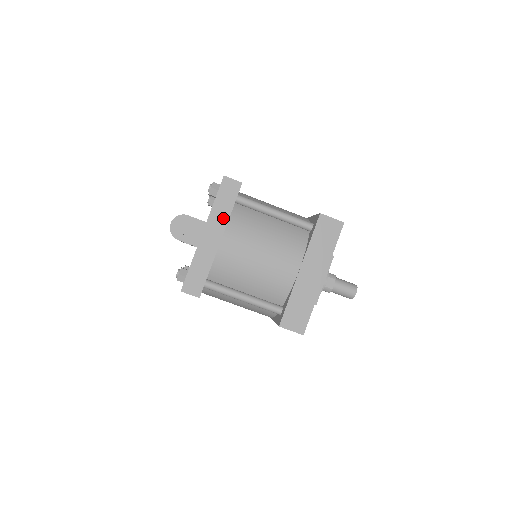
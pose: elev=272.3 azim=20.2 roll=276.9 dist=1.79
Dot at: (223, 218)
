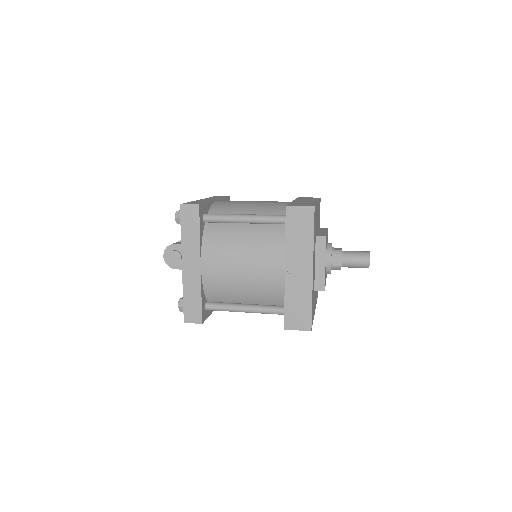
Dot at: (195, 245)
